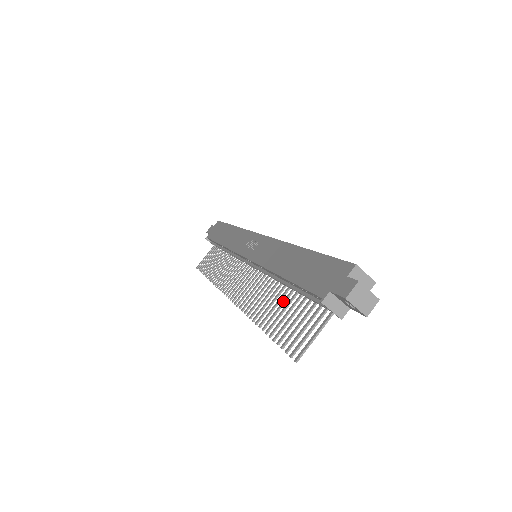
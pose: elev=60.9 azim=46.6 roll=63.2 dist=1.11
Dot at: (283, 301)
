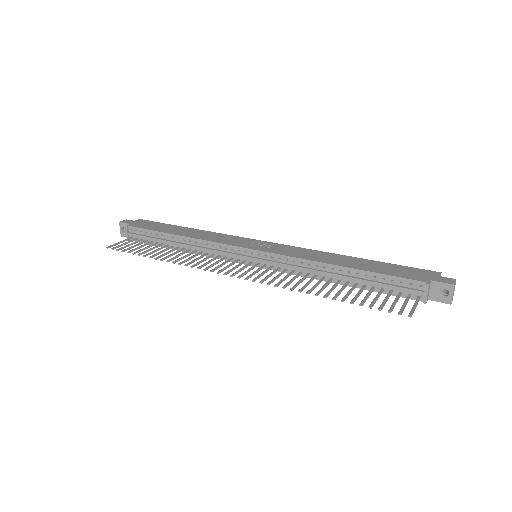
Dot at: (343, 286)
